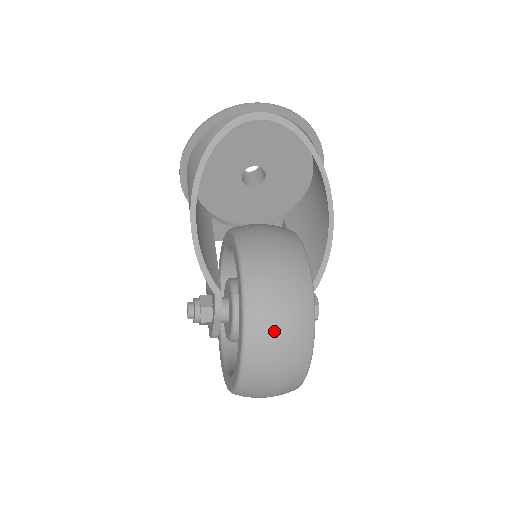
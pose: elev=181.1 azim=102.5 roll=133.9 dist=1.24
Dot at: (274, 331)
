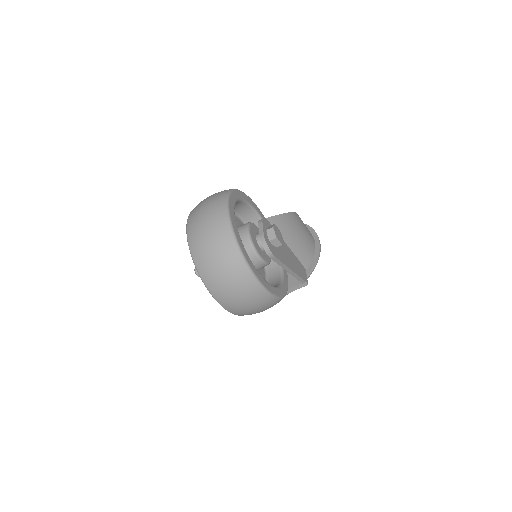
Dot at: occluded
